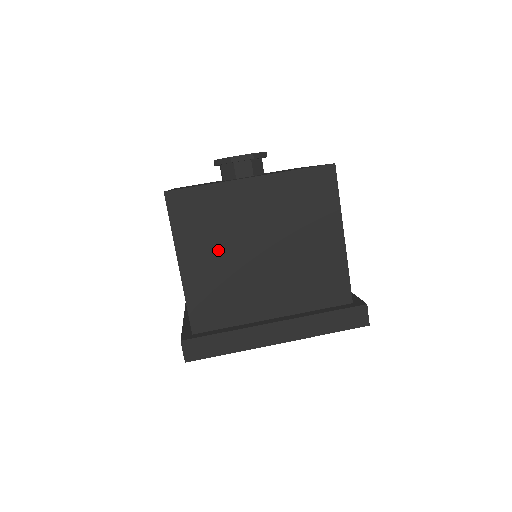
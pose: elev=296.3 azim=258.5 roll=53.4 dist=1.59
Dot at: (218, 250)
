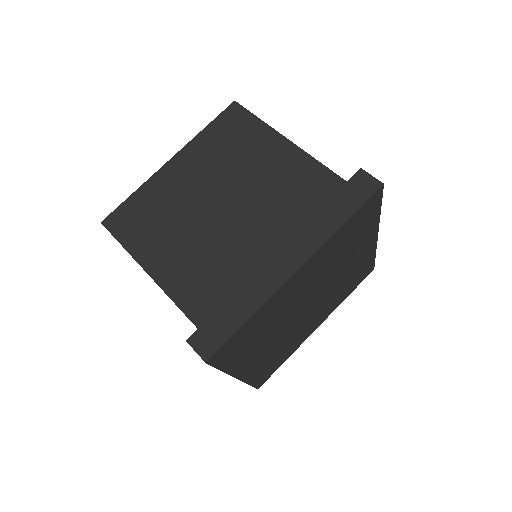
Dot at: (177, 234)
